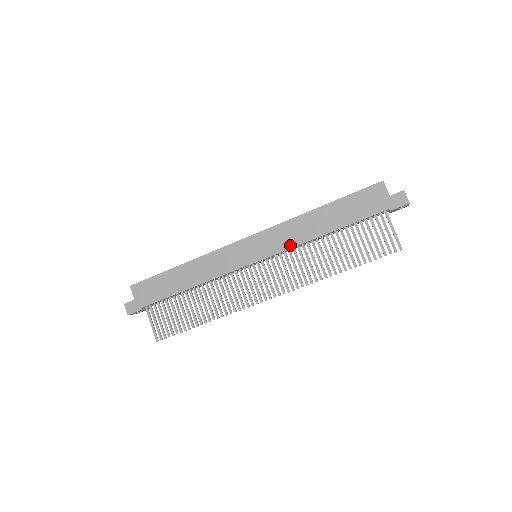
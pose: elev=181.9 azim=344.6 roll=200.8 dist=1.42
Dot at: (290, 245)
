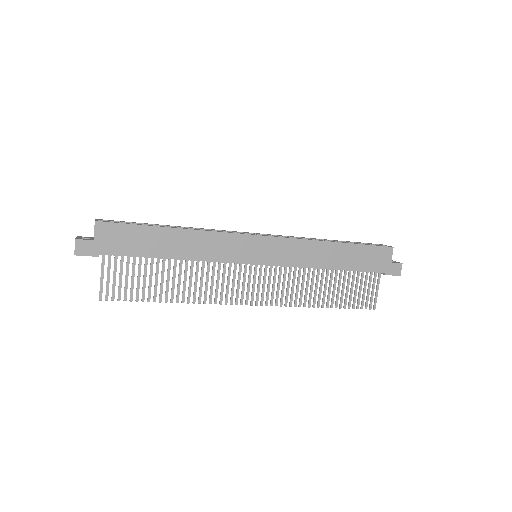
Dot at: (296, 264)
